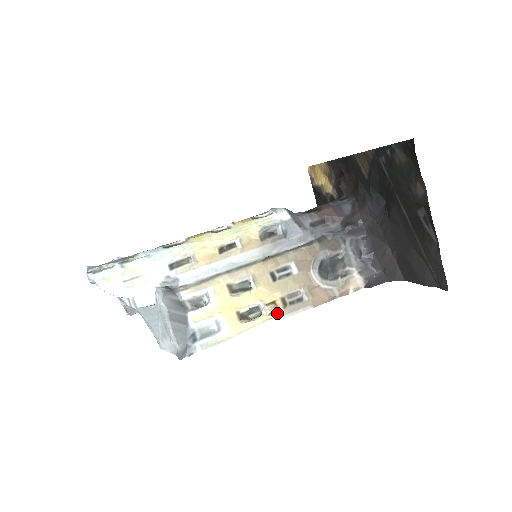
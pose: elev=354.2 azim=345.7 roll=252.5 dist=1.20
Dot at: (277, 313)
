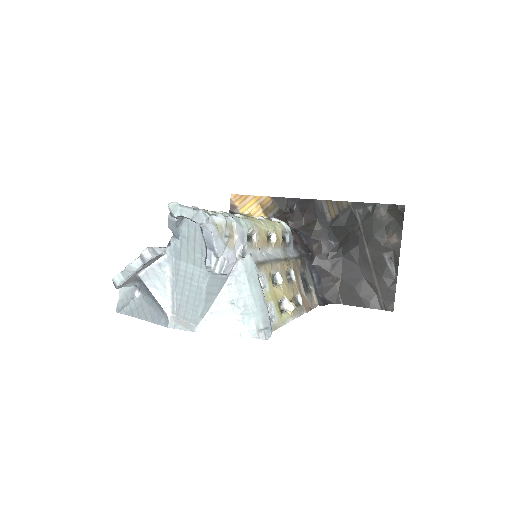
Dot at: (294, 311)
